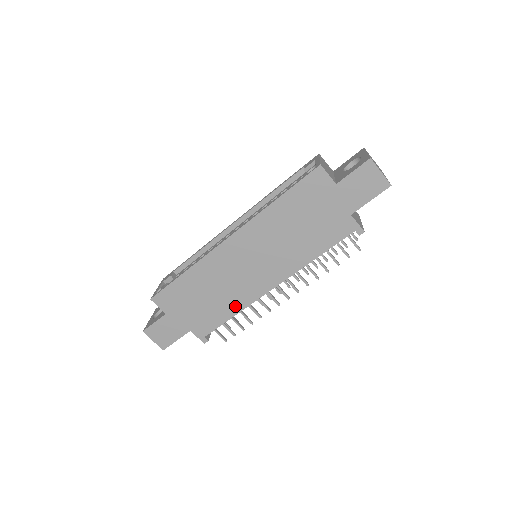
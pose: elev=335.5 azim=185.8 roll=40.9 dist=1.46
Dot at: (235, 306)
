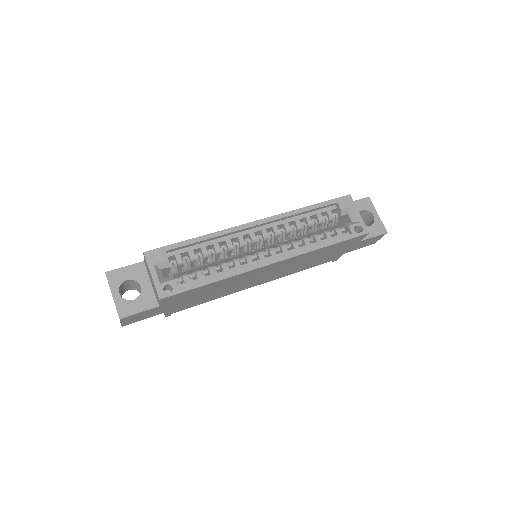
Dot at: (220, 296)
